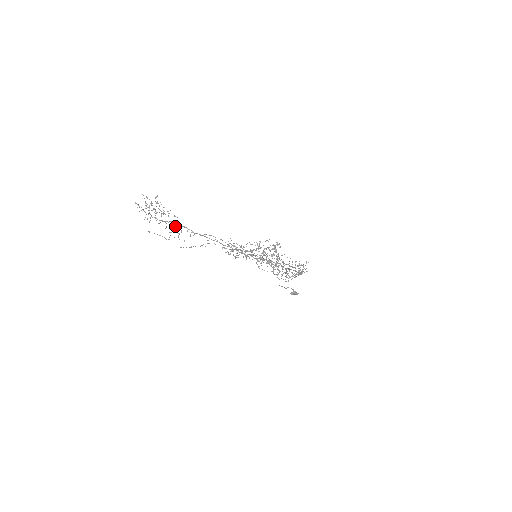
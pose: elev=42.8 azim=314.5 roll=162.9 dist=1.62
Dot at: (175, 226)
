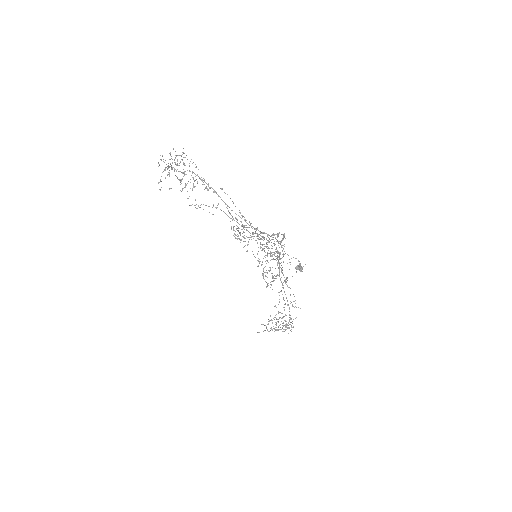
Dot at: (193, 177)
